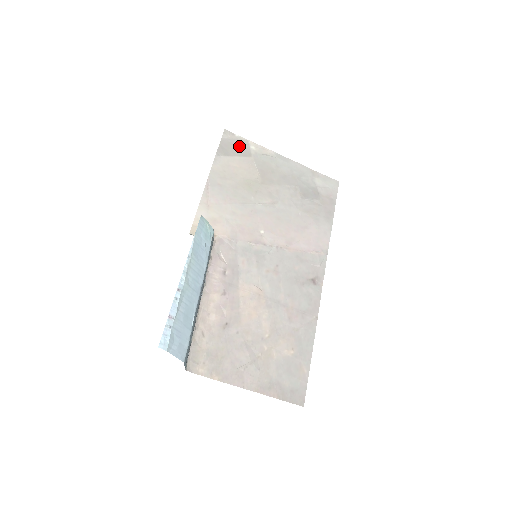
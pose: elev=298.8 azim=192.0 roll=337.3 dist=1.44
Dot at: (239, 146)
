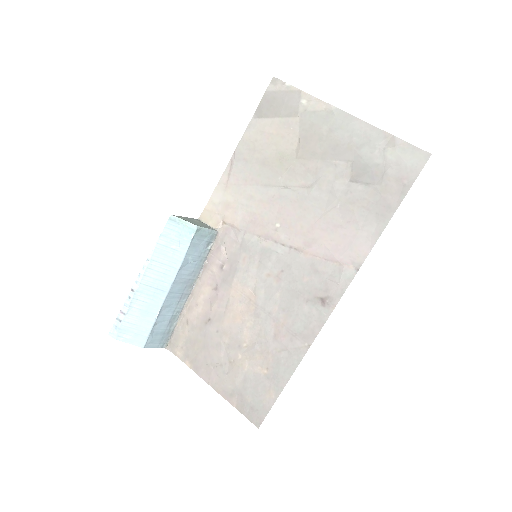
Dot at: (285, 101)
